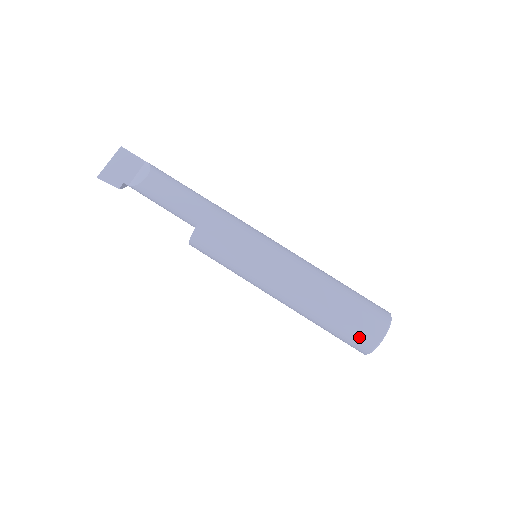
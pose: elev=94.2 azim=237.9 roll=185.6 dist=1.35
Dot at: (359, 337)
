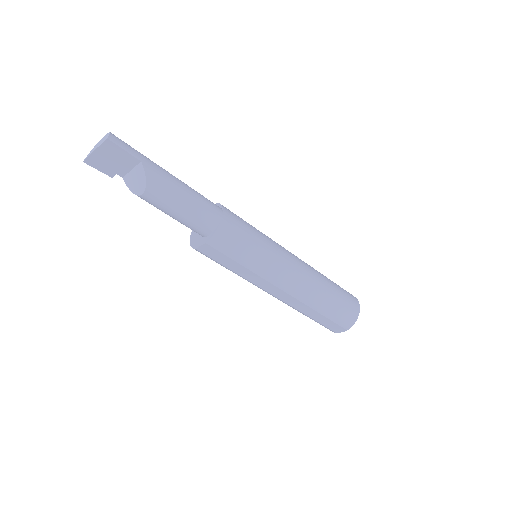
Dot at: (322, 325)
